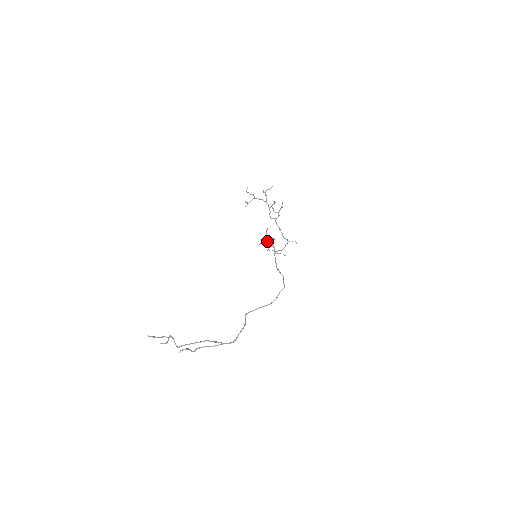
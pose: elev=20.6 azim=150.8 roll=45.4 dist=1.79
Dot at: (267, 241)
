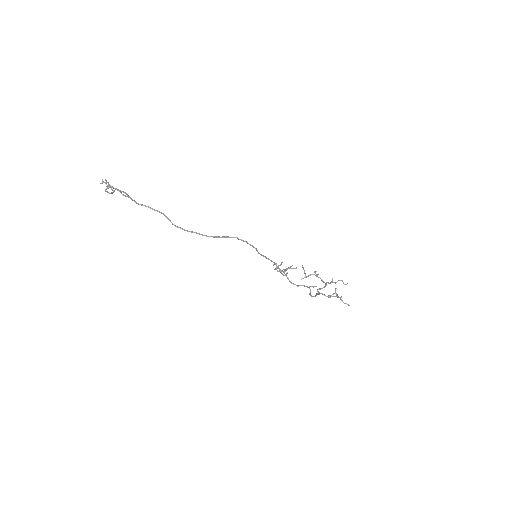
Dot at: (284, 270)
